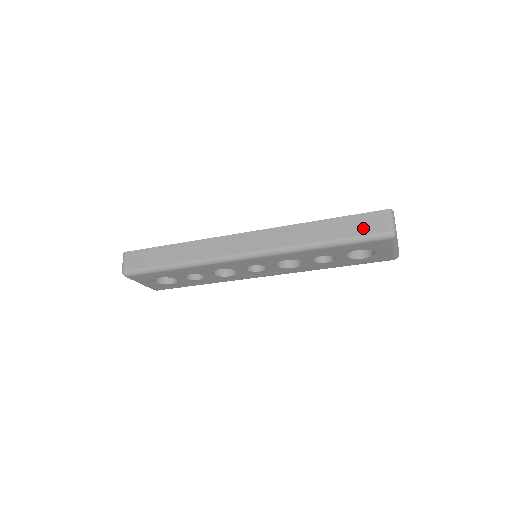
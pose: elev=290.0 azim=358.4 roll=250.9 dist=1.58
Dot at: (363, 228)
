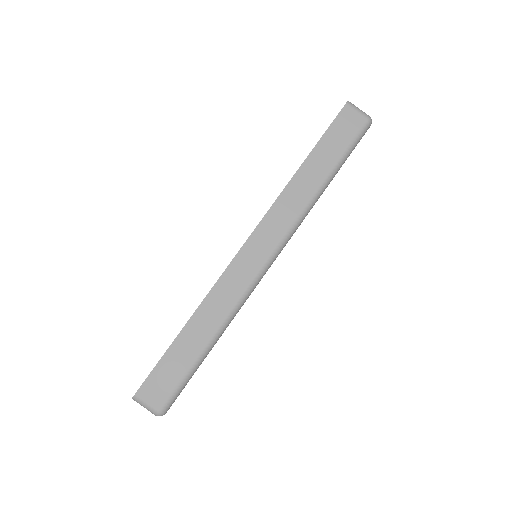
Dot at: (345, 136)
